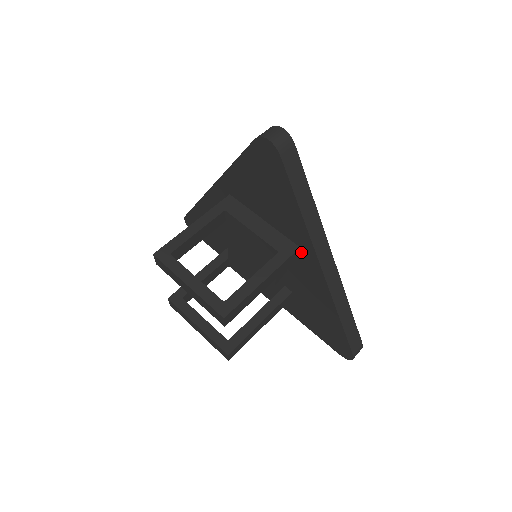
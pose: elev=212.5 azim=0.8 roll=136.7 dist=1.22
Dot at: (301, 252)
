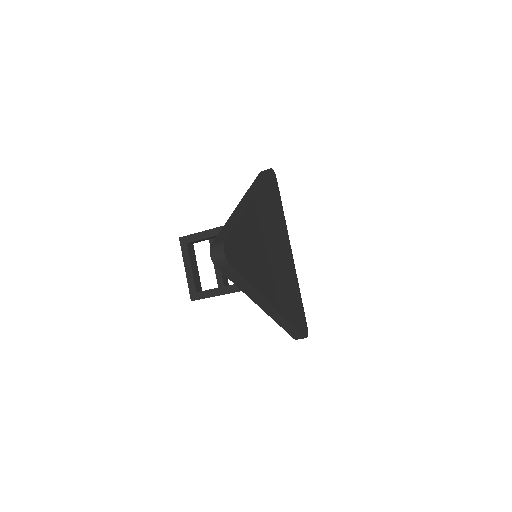
Dot at: occluded
